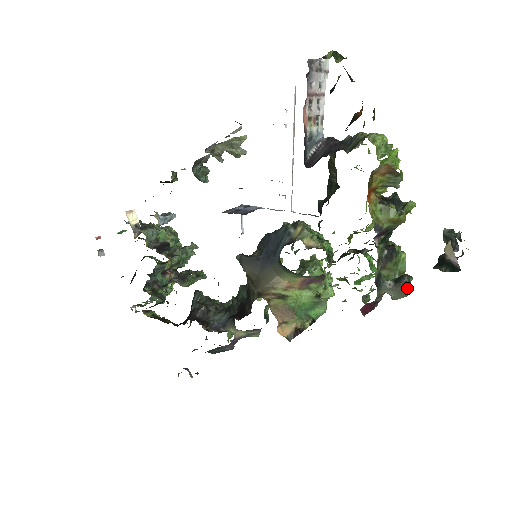
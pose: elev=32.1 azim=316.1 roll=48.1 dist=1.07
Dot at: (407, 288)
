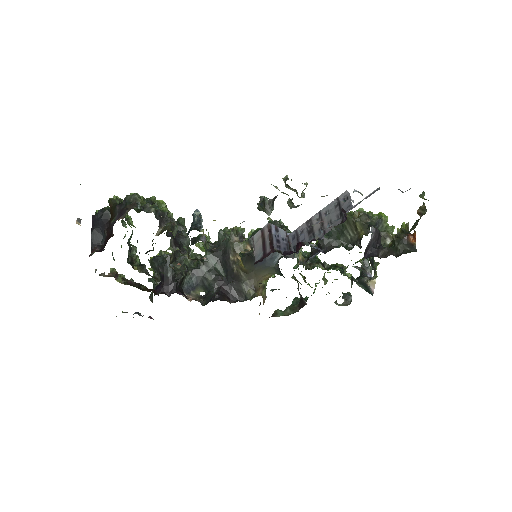
Dot at: occluded
